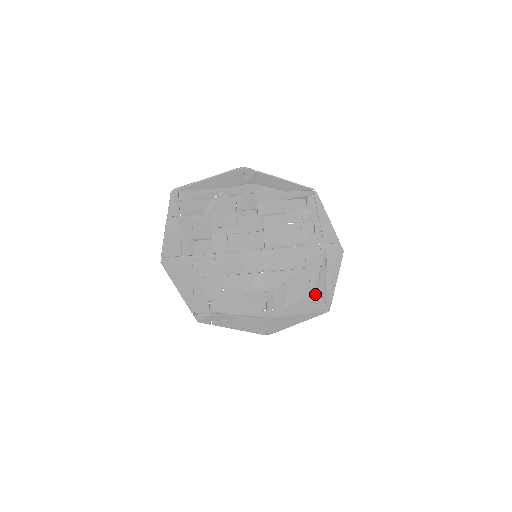
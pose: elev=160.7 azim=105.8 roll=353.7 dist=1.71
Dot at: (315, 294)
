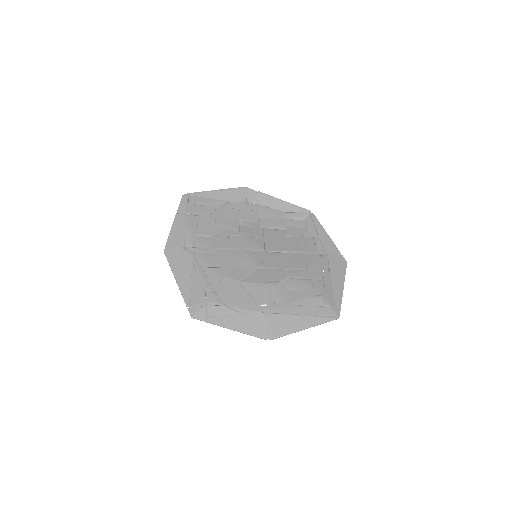
Dot at: (320, 295)
